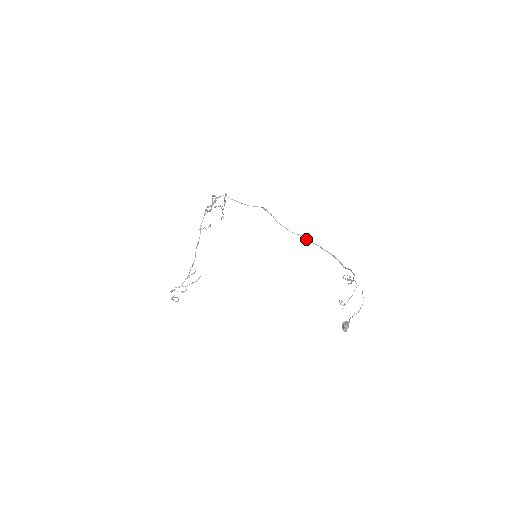
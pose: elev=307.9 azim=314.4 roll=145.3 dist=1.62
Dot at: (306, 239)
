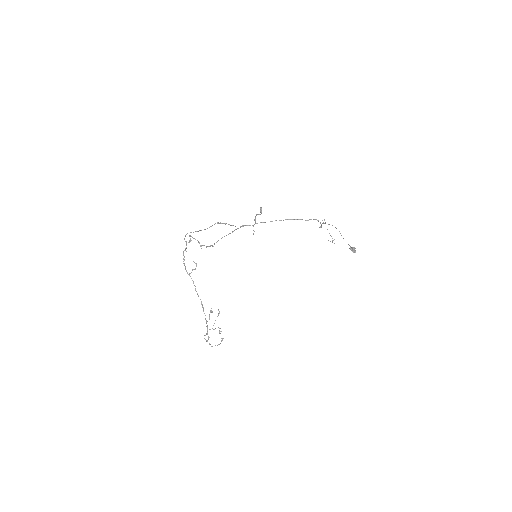
Dot at: (265, 222)
